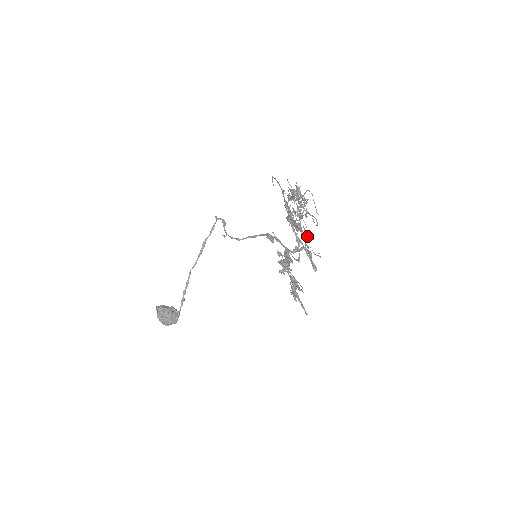
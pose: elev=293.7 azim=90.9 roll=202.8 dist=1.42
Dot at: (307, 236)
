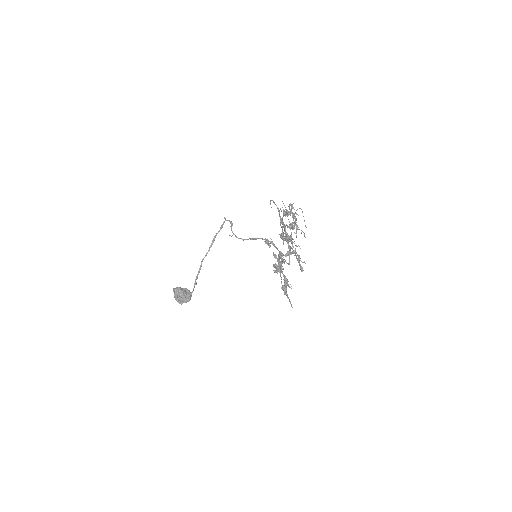
Dot at: (296, 246)
